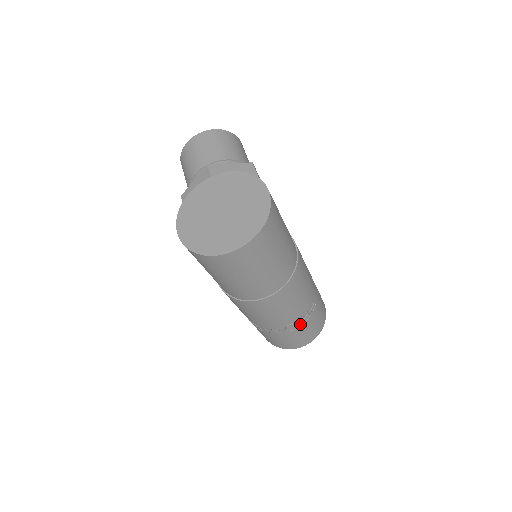
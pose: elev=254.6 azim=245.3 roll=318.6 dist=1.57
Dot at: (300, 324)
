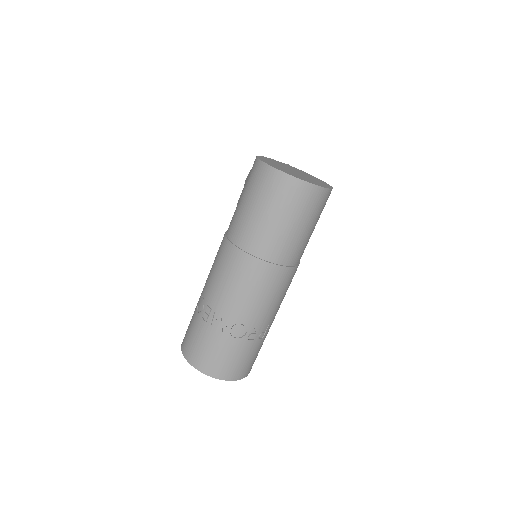
Dot at: (244, 336)
